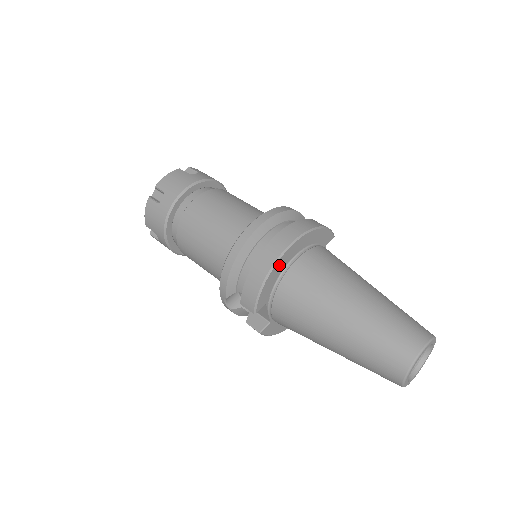
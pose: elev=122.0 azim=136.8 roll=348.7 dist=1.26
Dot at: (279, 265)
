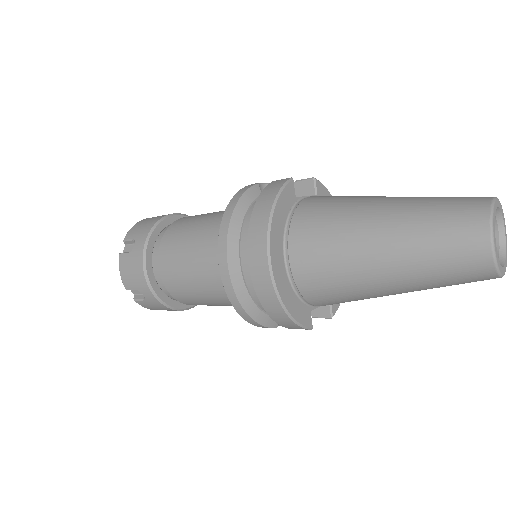
Dot at: (283, 290)
